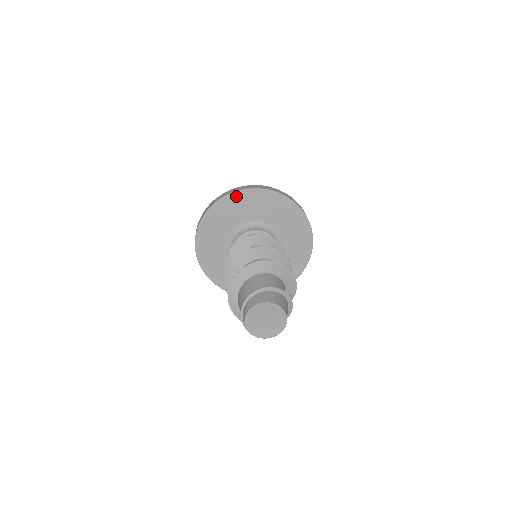
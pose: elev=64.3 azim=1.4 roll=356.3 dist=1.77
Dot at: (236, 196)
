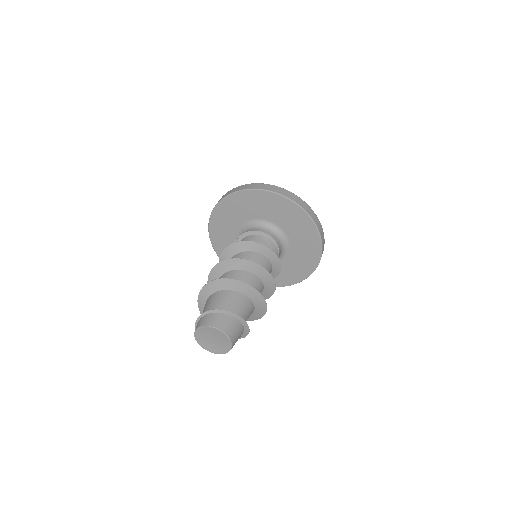
Dot at: (239, 195)
